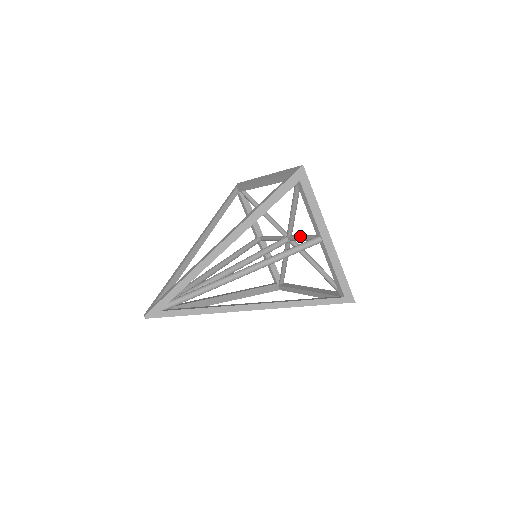
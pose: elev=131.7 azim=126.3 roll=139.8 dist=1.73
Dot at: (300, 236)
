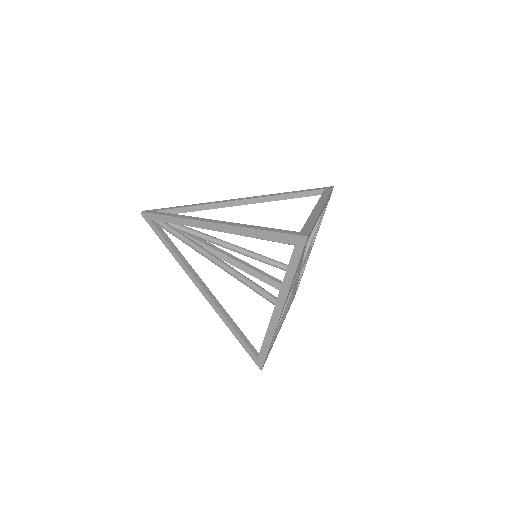
Dot at: occluded
